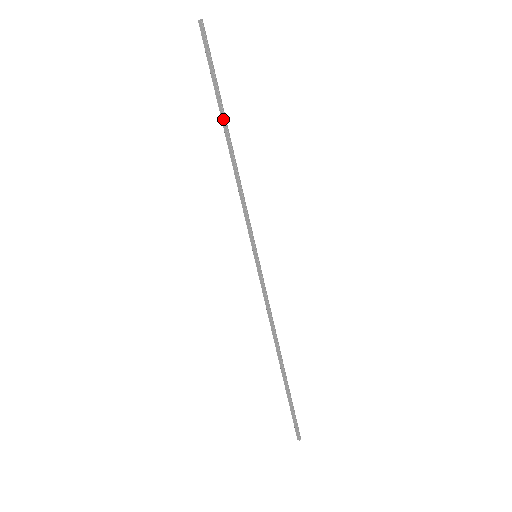
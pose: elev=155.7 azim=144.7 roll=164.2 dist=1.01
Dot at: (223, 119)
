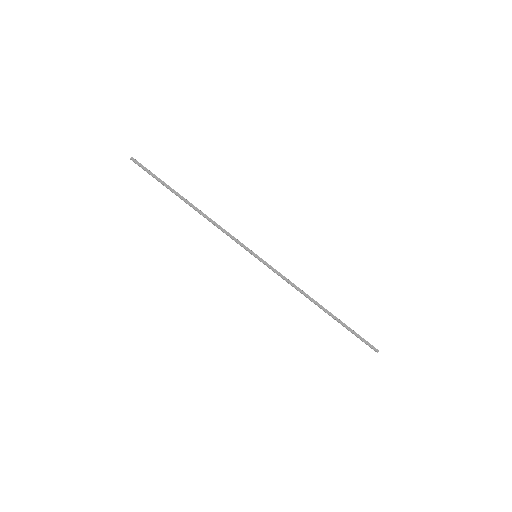
Dot at: (180, 196)
